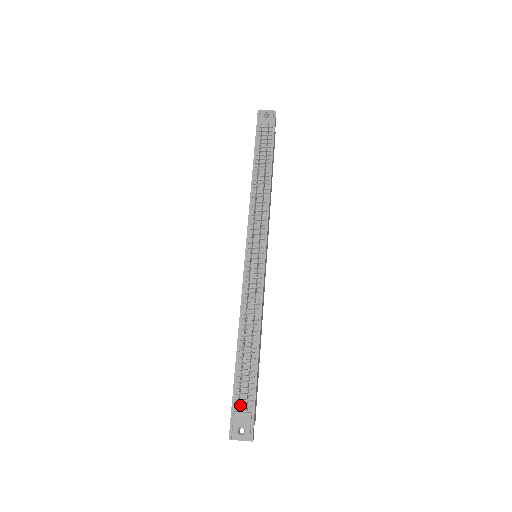
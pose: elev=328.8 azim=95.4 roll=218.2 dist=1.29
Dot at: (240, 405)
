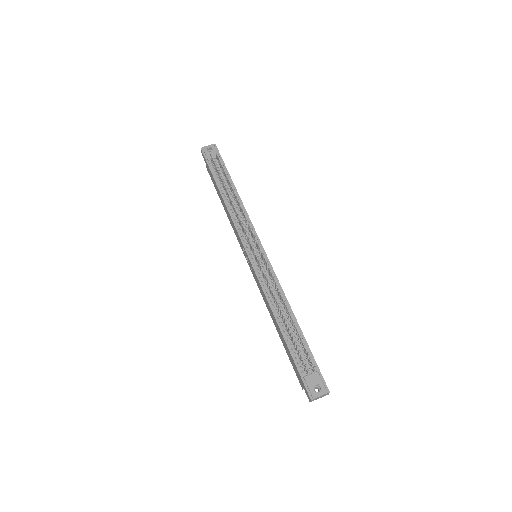
Dot at: occluded
